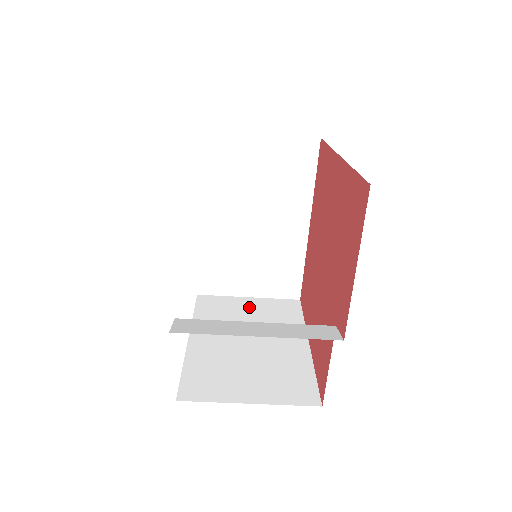
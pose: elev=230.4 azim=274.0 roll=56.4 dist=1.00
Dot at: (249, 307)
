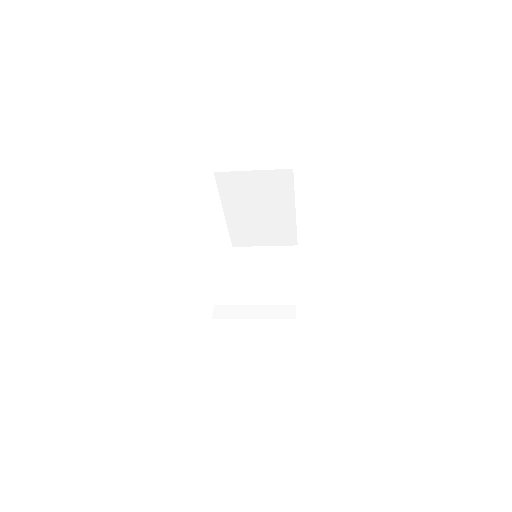
Dot at: (264, 256)
